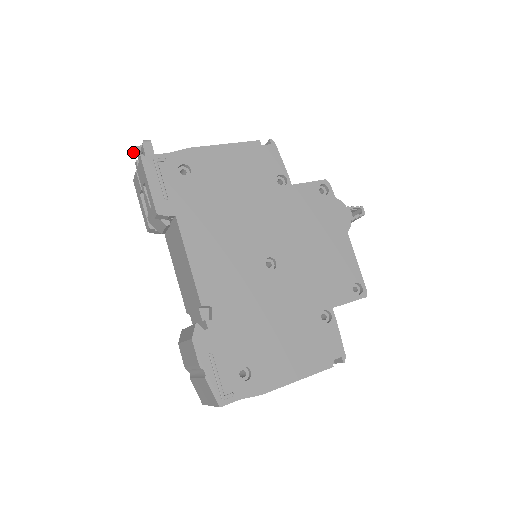
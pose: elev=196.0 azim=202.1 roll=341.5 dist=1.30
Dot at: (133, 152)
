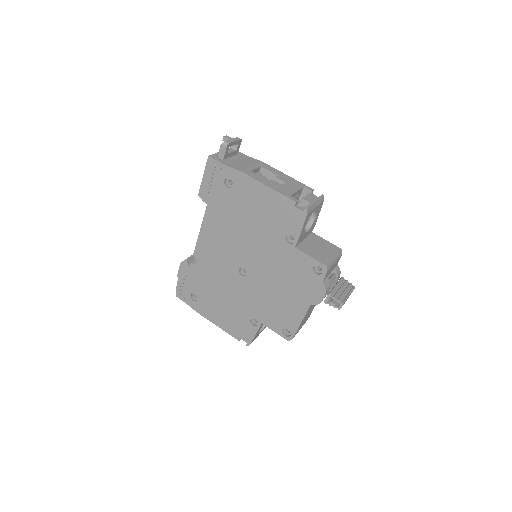
Dot at: (225, 139)
